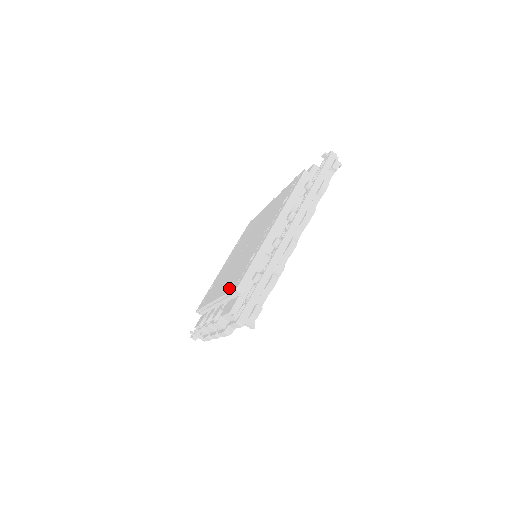
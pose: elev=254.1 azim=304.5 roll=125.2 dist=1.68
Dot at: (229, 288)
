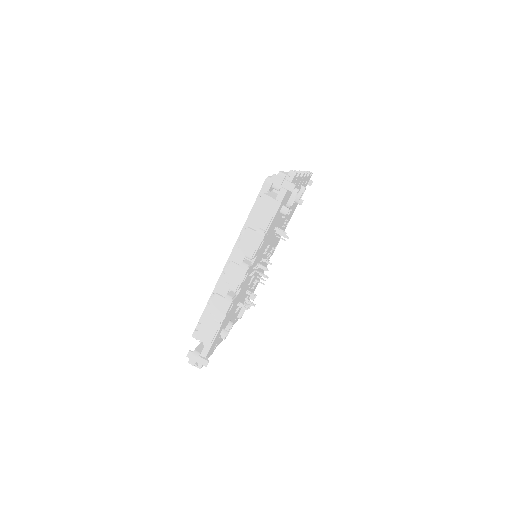
Dot at: (252, 210)
